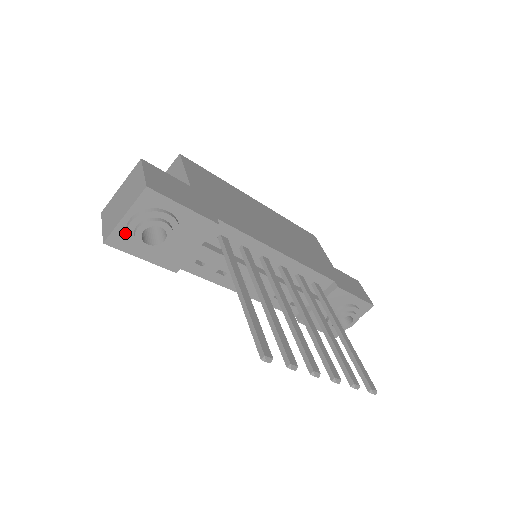
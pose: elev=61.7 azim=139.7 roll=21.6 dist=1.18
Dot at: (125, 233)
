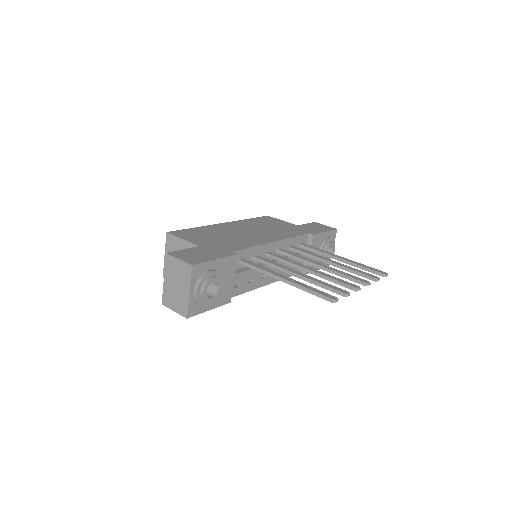
Dot at: (194, 302)
